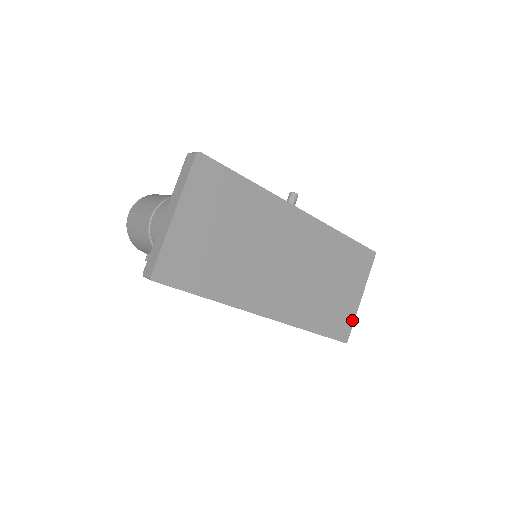
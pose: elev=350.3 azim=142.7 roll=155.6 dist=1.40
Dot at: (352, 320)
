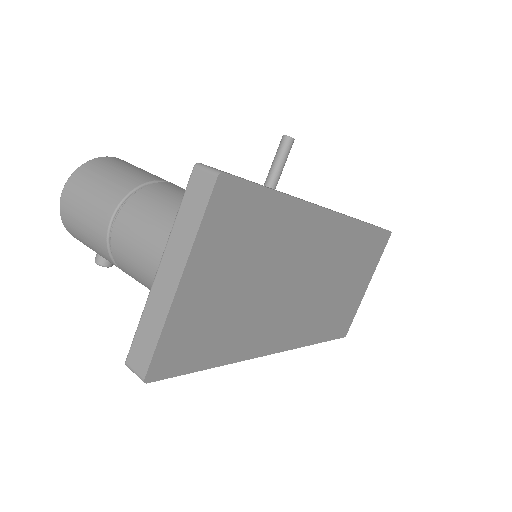
Dot at: (355, 312)
